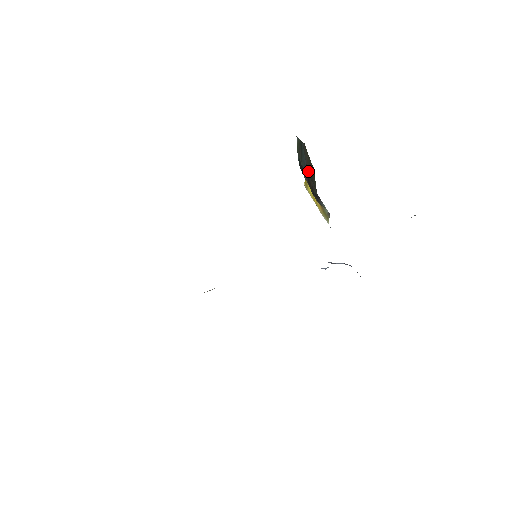
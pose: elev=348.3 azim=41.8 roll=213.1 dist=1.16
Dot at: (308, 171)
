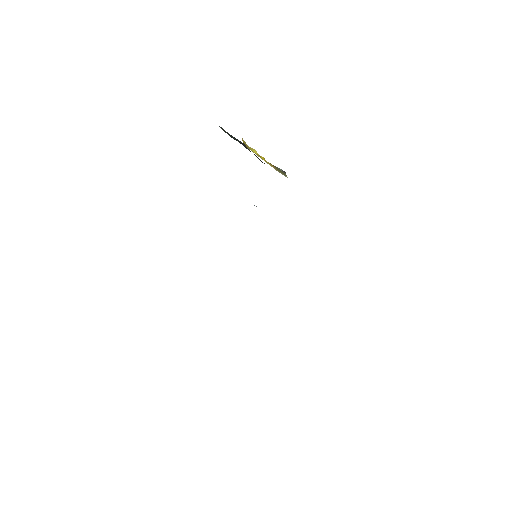
Dot at: (245, 147)
